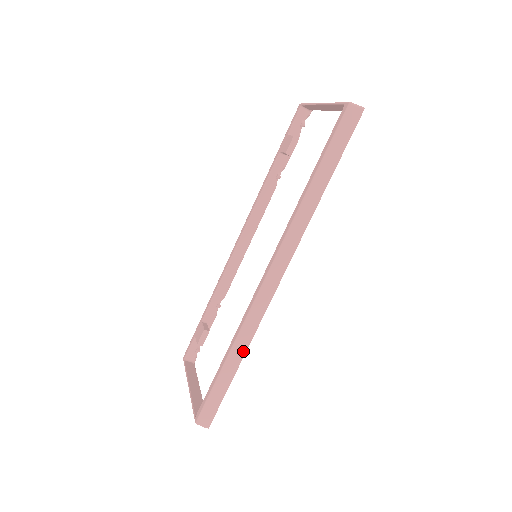
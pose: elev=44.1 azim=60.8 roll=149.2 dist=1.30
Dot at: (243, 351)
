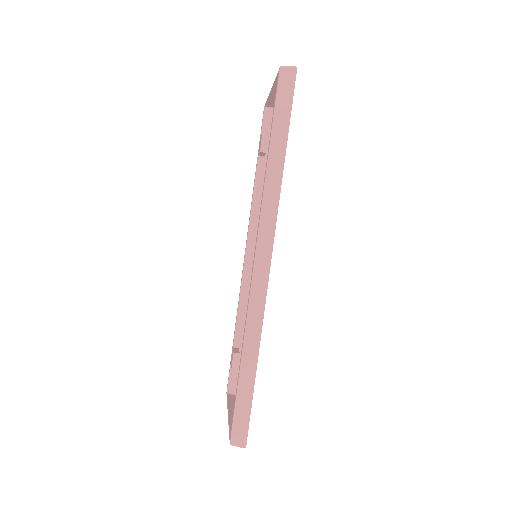
Dot at: (256, 349)
